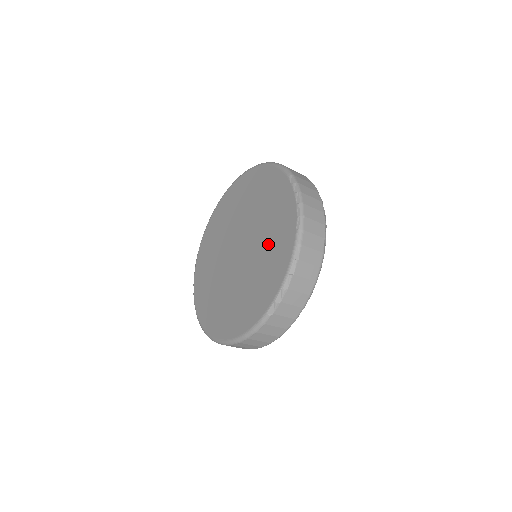
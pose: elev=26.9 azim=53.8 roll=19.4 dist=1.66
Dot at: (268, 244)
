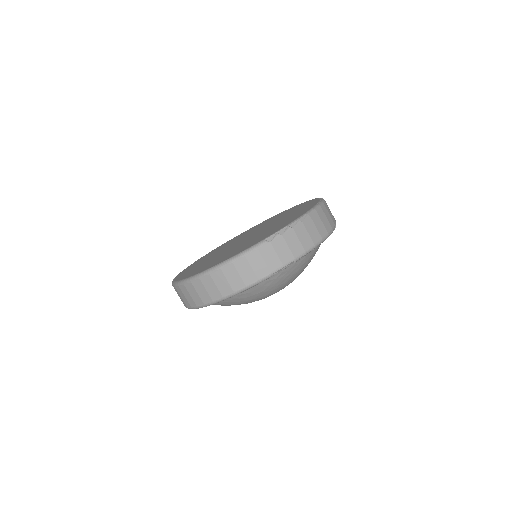
Dot at: (282, 221)
